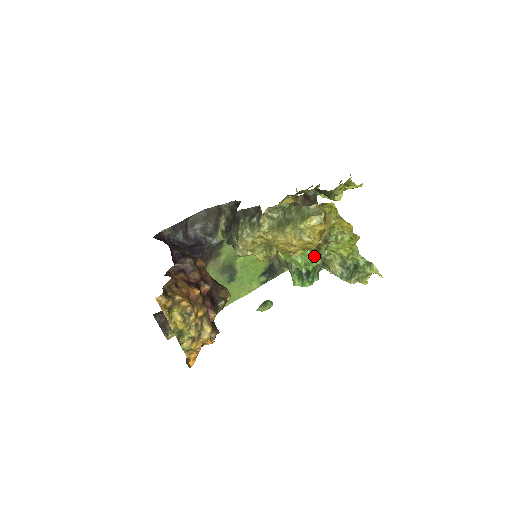
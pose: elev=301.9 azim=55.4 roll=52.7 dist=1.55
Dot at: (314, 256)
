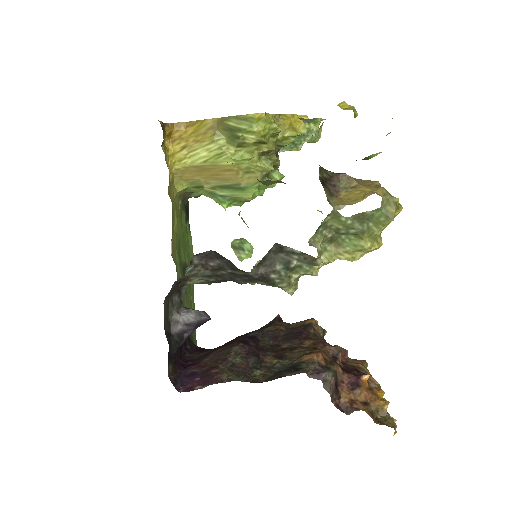
Dot at: (279, 180)
